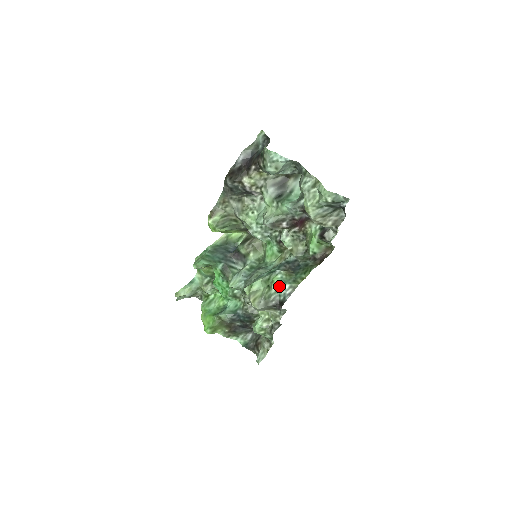
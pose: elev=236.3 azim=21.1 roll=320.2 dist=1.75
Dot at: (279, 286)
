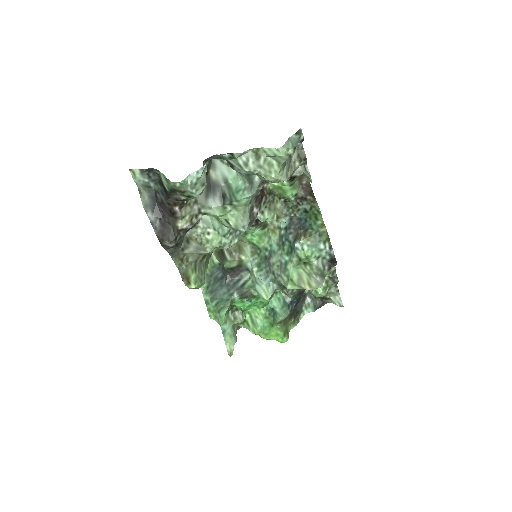
Dot at: (316, 254)
